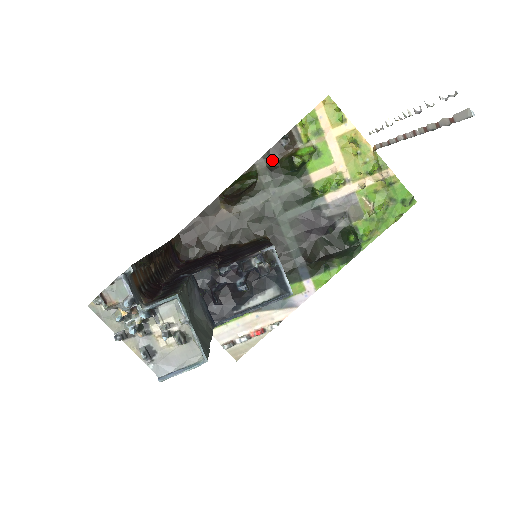
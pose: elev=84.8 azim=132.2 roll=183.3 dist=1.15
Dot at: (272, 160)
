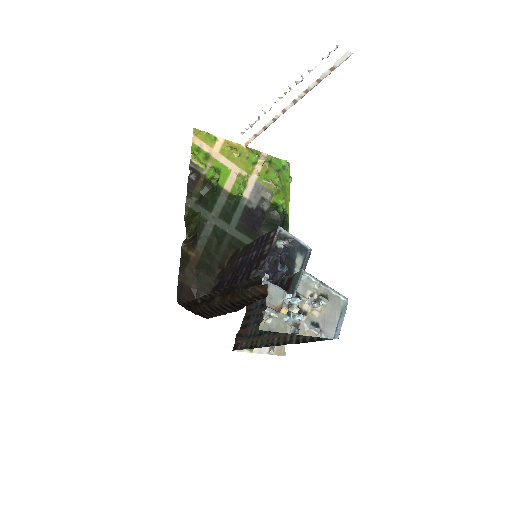
Dot at: (195, 195)
